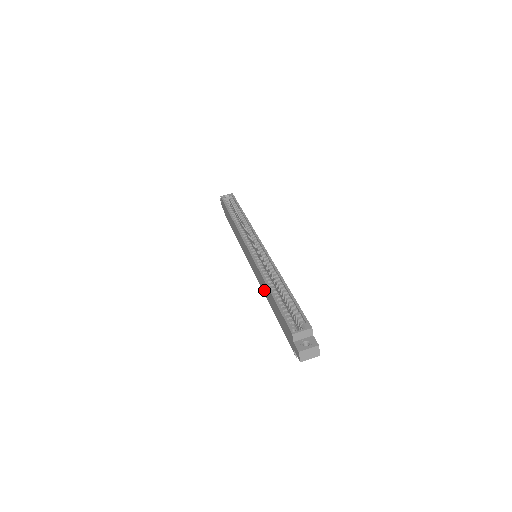
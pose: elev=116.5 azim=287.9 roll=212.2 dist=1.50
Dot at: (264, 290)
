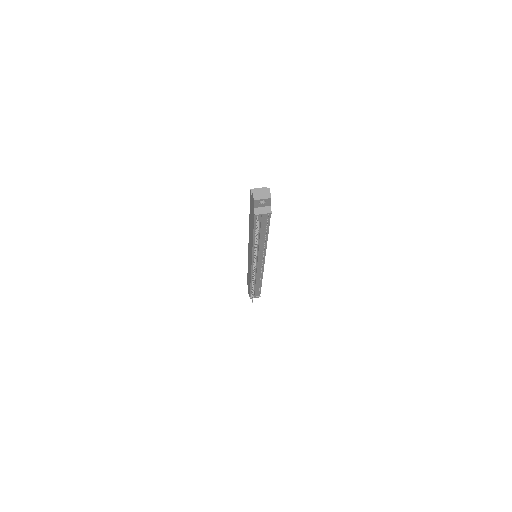
Dot at: (251, 242)
